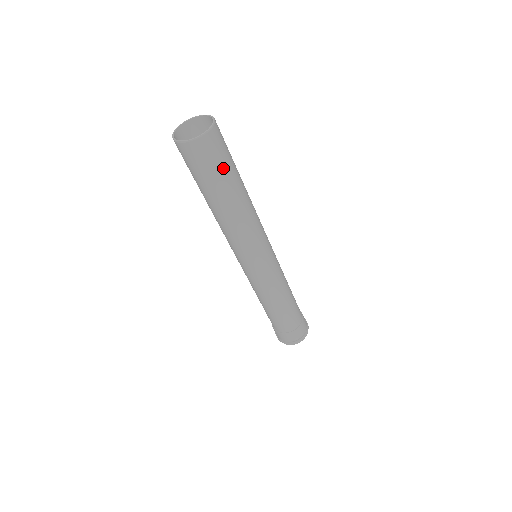
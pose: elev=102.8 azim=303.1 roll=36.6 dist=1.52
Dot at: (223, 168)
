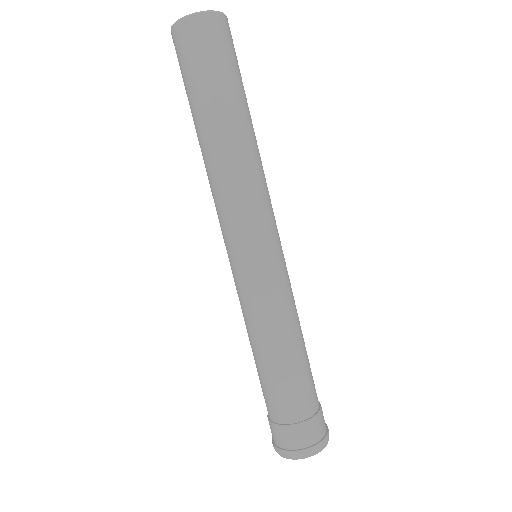
Dot at: (218, 70)
